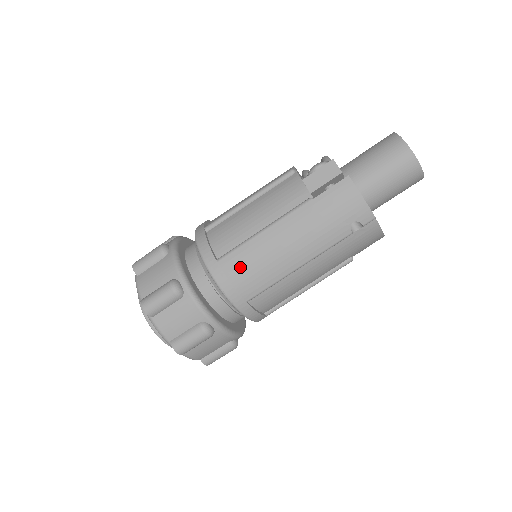
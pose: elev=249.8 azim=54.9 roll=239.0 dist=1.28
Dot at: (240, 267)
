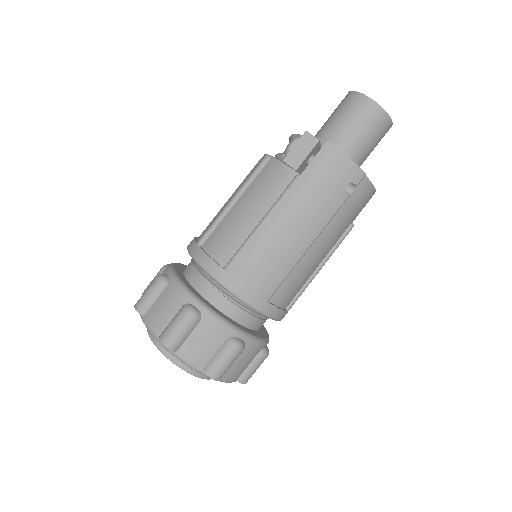
Dot at: (250, 267)
